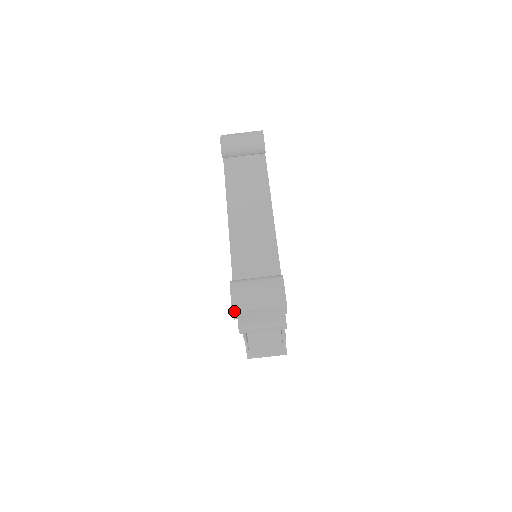
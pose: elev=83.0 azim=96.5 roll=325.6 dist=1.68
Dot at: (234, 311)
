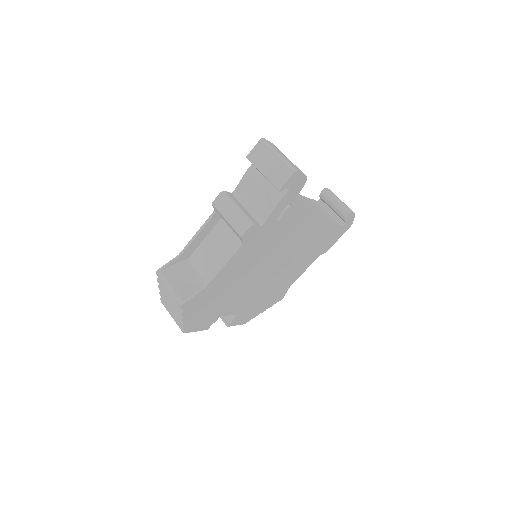
Dot at: (262, 140)
